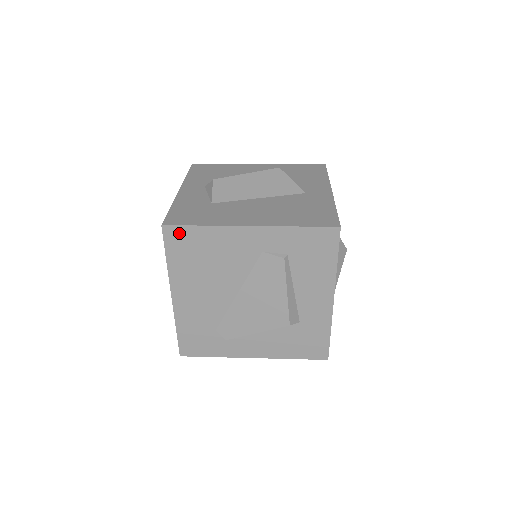
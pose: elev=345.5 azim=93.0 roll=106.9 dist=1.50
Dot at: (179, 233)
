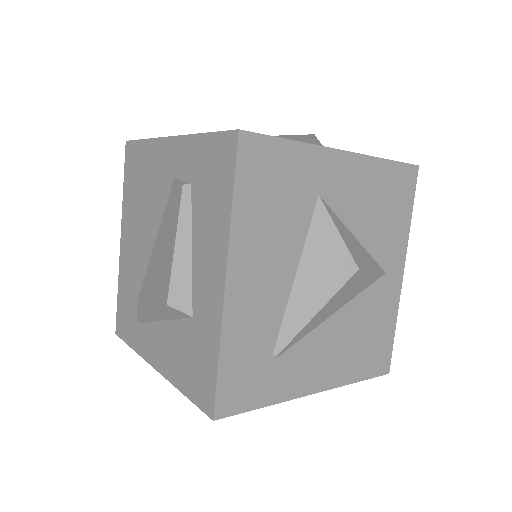
Dot at: (133, 151)
